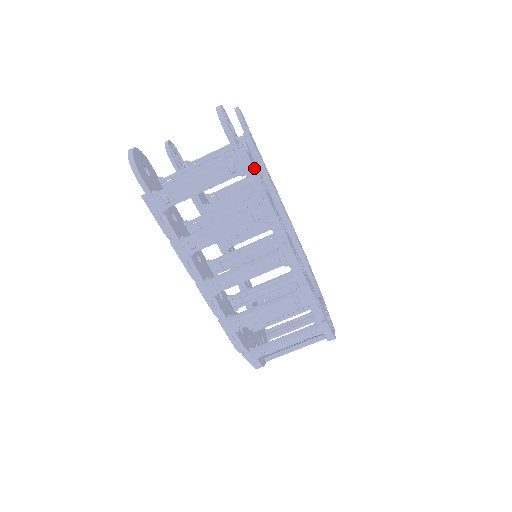
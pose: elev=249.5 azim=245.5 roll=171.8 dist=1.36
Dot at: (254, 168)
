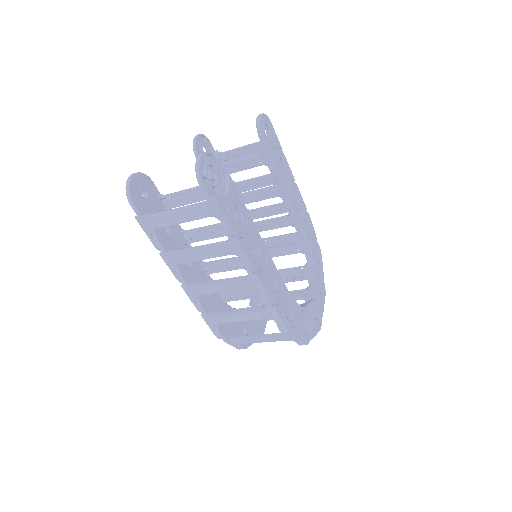
Dot at: (224, 213)
